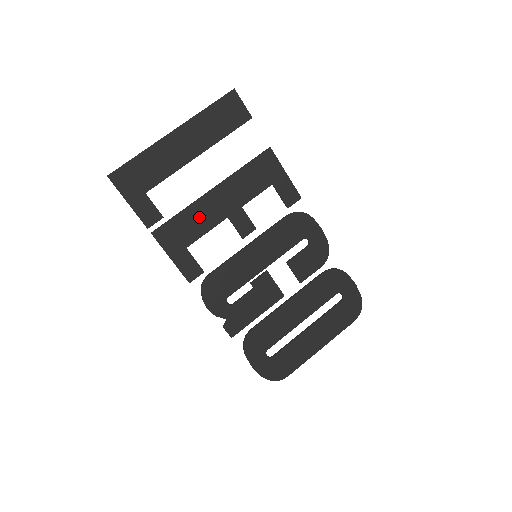
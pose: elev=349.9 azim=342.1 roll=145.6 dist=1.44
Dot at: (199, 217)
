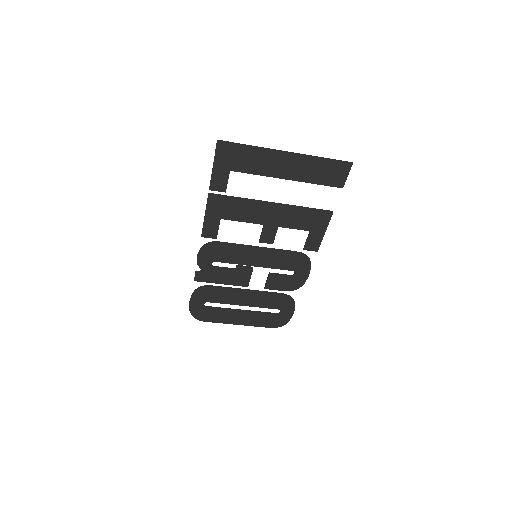
Dot at: (247, 210)
